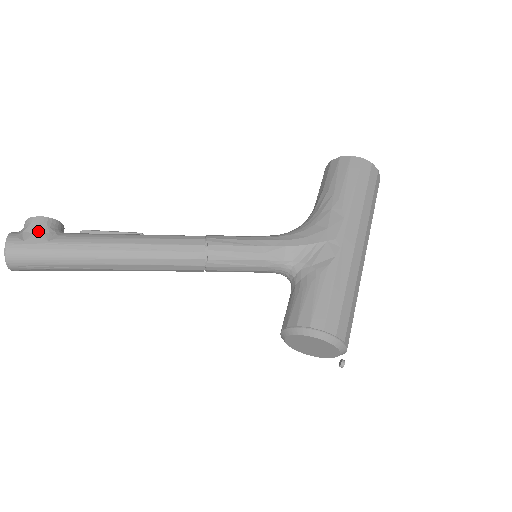
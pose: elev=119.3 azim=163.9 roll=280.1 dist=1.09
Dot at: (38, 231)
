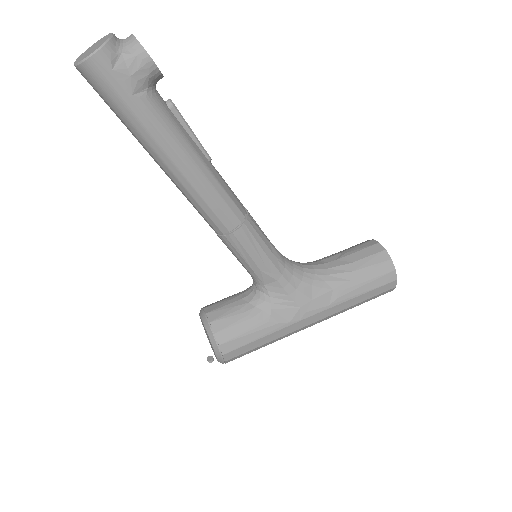
Dot at: (135, 73)
